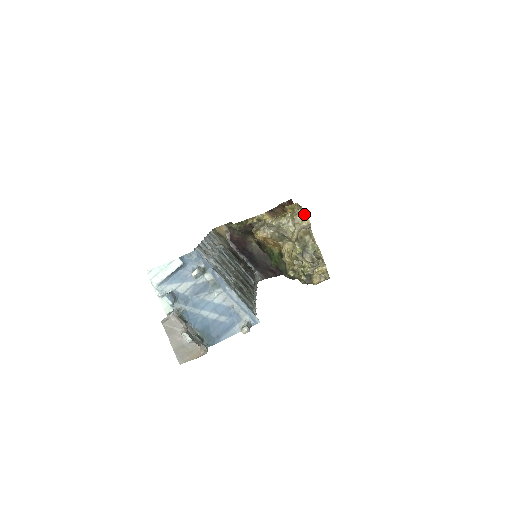
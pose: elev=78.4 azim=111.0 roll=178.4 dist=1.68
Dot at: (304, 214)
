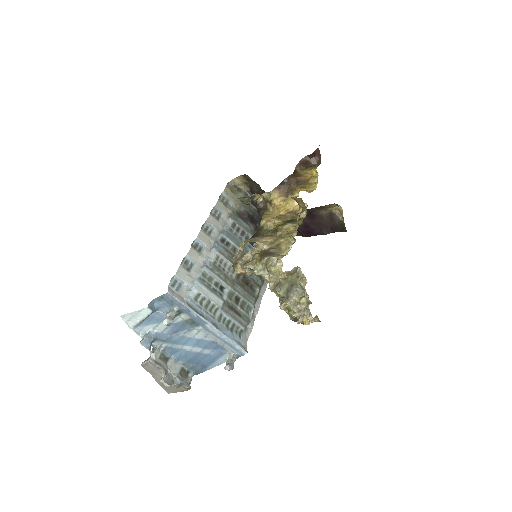
Dot at: (279, 267)
